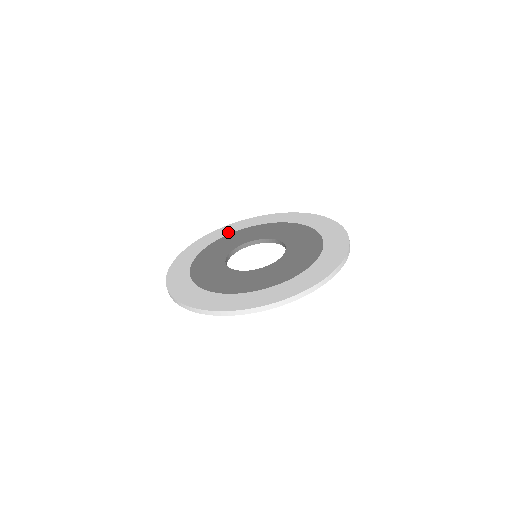
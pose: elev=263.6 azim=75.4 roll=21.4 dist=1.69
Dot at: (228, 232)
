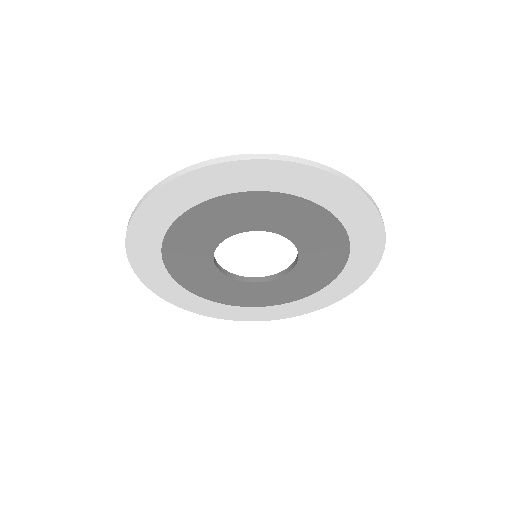
Dot at: occluded
